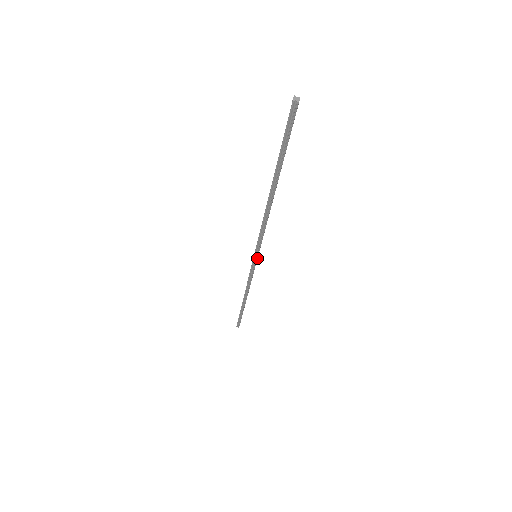
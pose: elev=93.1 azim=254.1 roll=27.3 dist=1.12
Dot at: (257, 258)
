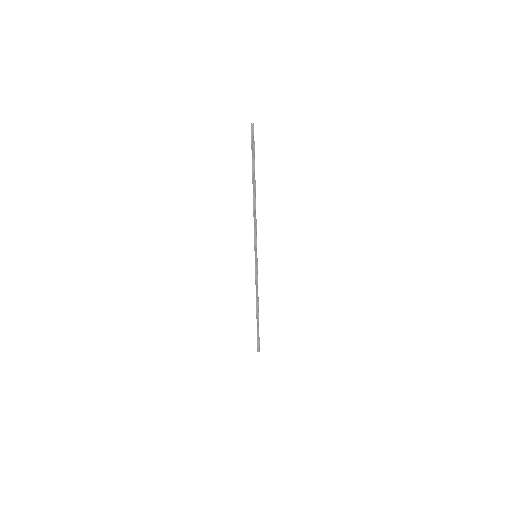
Dot at: occluded
